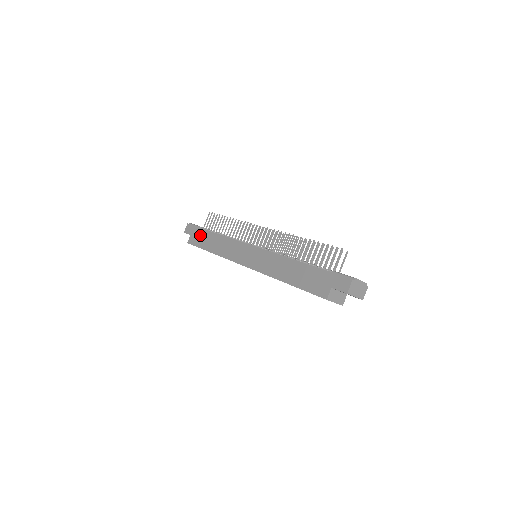
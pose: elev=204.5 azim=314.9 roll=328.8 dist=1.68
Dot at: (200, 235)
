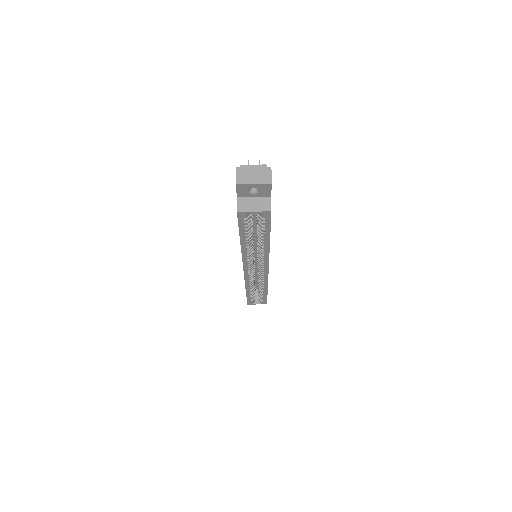
Dot at: occluded
